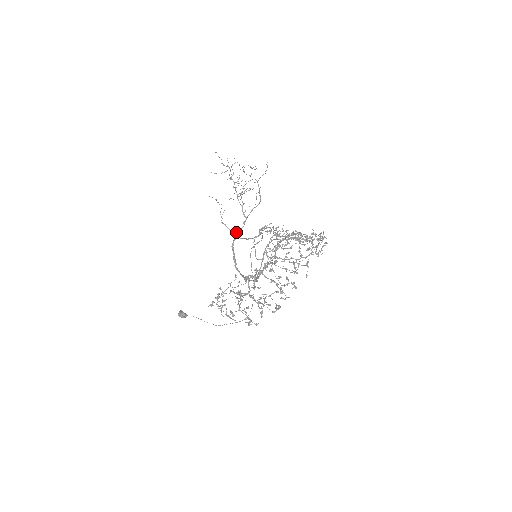
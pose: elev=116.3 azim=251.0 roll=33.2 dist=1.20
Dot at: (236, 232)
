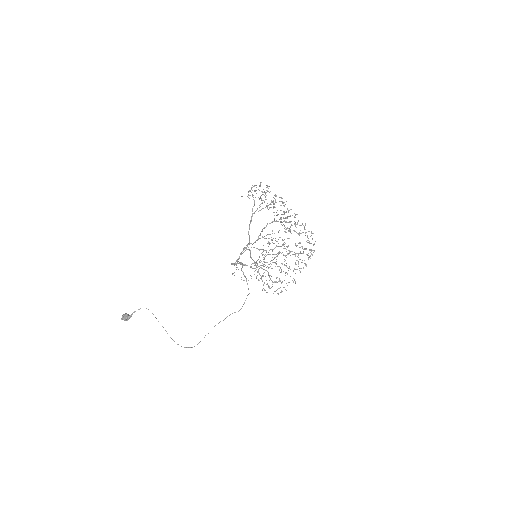
Dot at: (244, 264)
